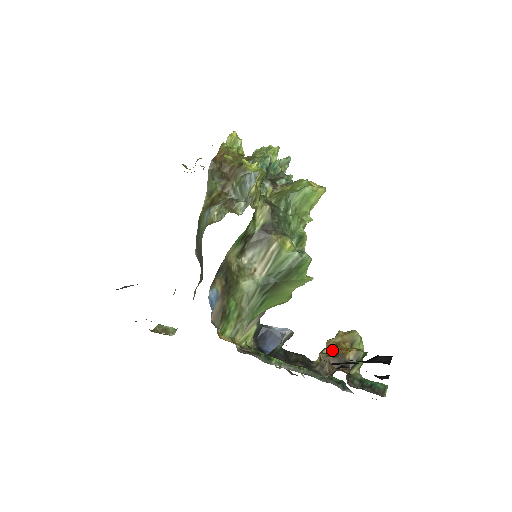
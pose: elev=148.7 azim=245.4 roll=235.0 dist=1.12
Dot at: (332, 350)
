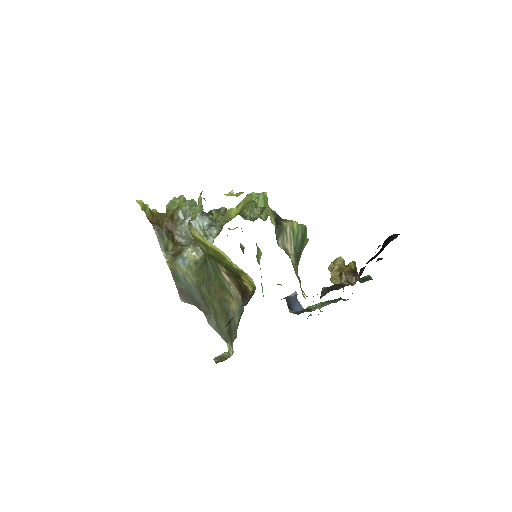
Dot at: (344, 270)
